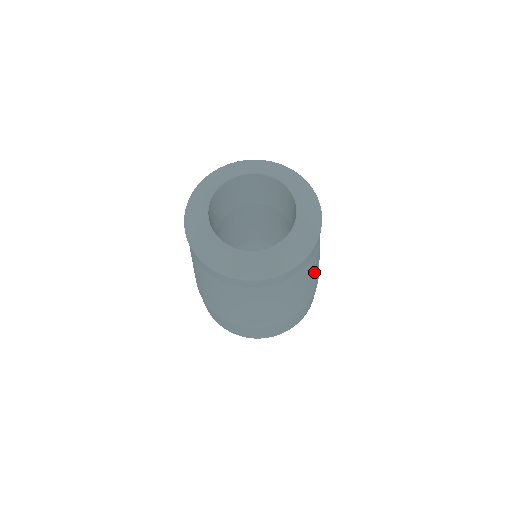
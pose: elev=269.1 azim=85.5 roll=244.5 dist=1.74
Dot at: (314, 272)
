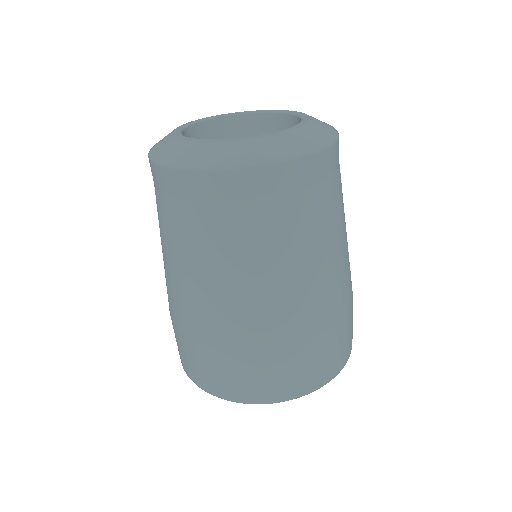
Dot at: (341, 238)
